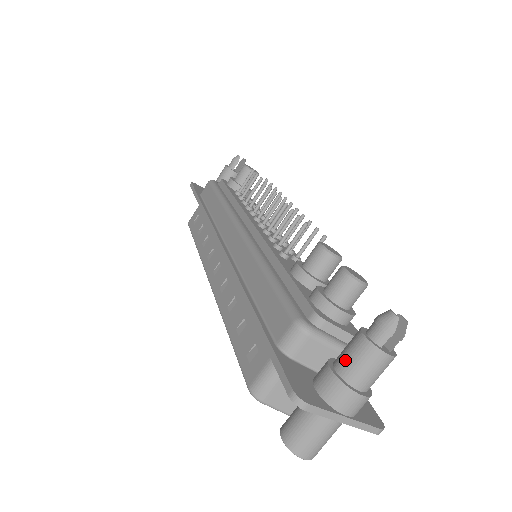
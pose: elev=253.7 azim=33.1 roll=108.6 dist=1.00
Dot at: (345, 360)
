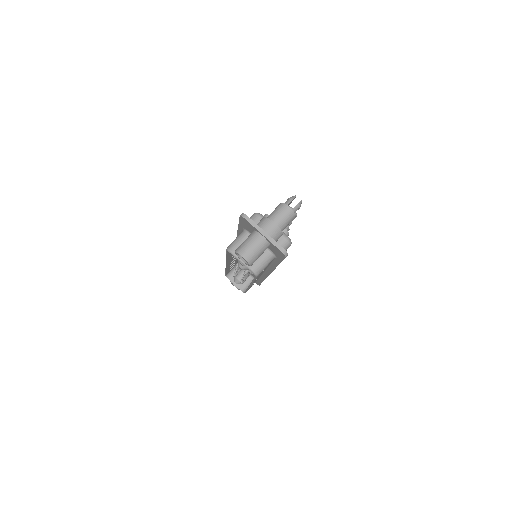
Dot at: (271, 213)
